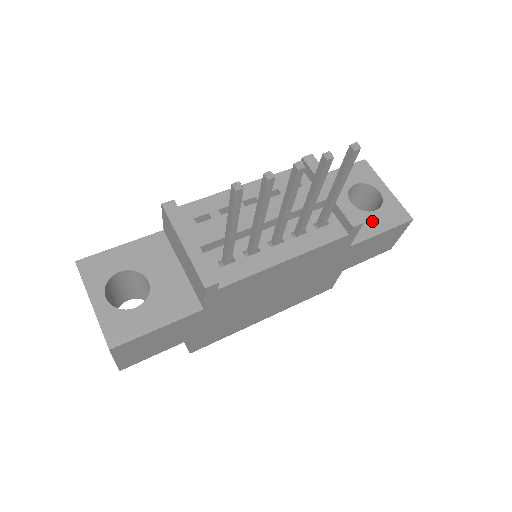
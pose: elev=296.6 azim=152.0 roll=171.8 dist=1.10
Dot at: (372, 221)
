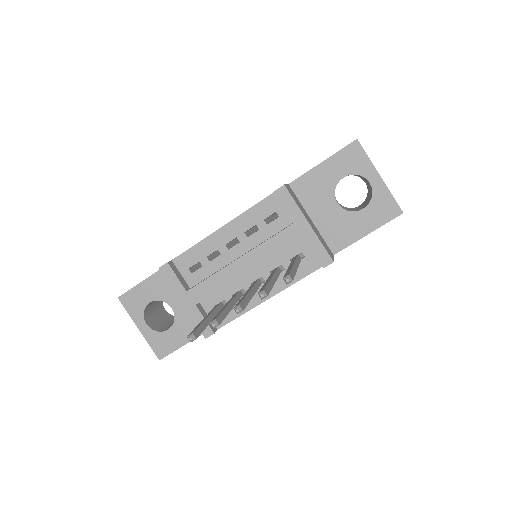
Dot at: (358, 223)
